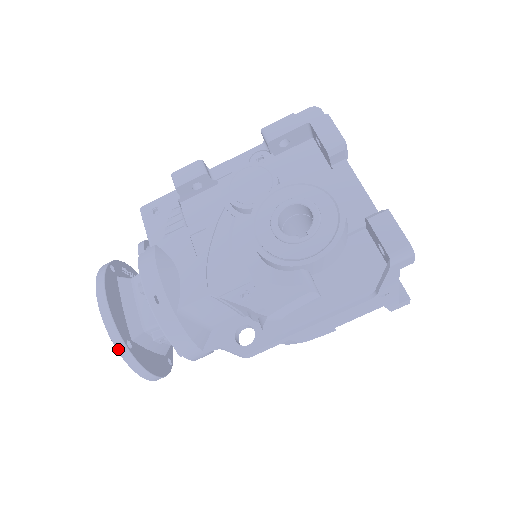
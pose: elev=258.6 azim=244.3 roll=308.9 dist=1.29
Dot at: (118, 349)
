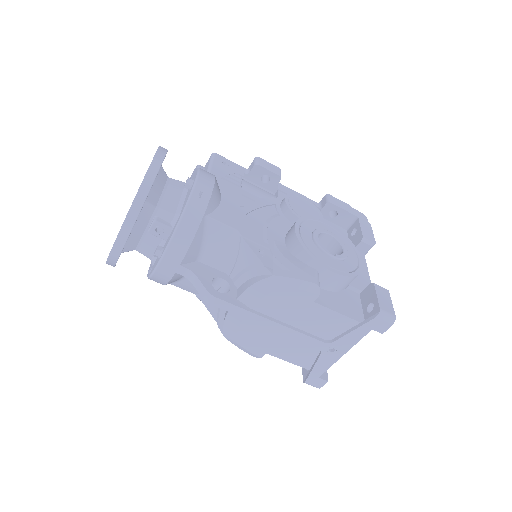
Dot at: (139, 192)
